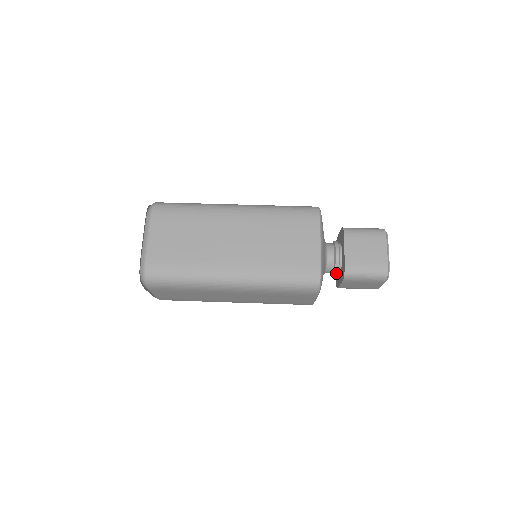
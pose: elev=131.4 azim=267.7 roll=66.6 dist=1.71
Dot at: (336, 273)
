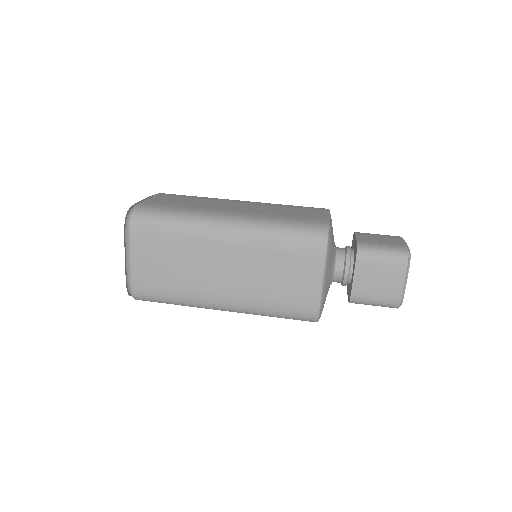
Dot at: occluded
